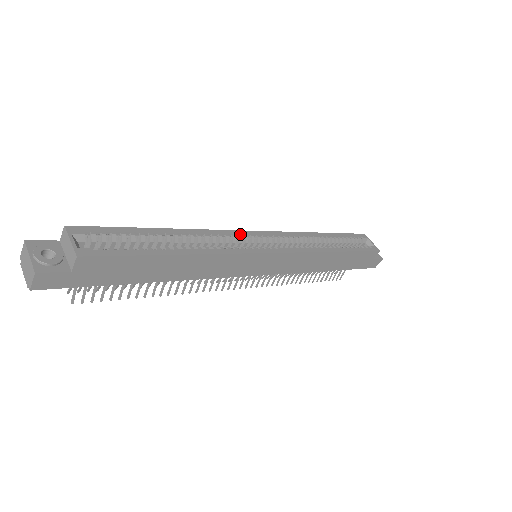
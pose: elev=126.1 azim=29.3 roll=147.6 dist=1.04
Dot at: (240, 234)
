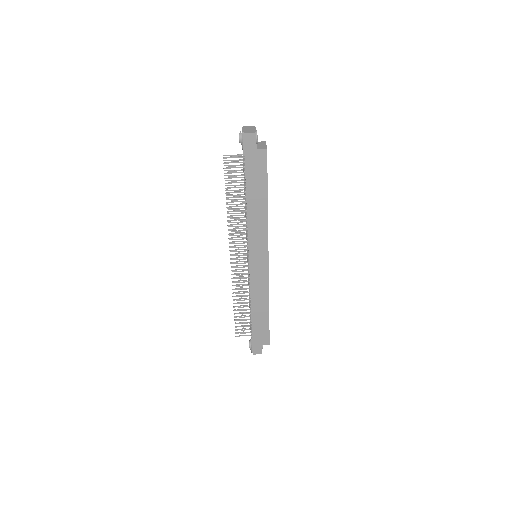
Dot at: occluded
